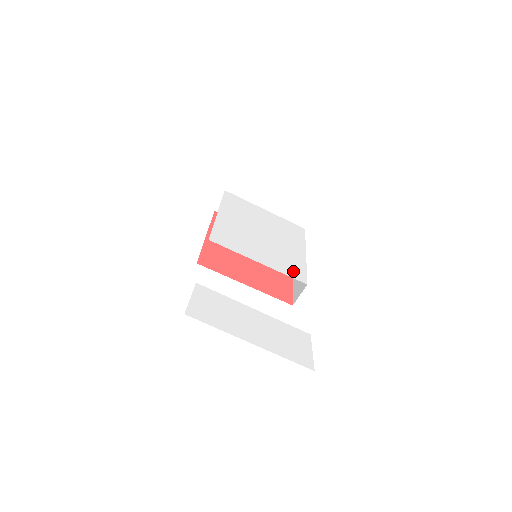
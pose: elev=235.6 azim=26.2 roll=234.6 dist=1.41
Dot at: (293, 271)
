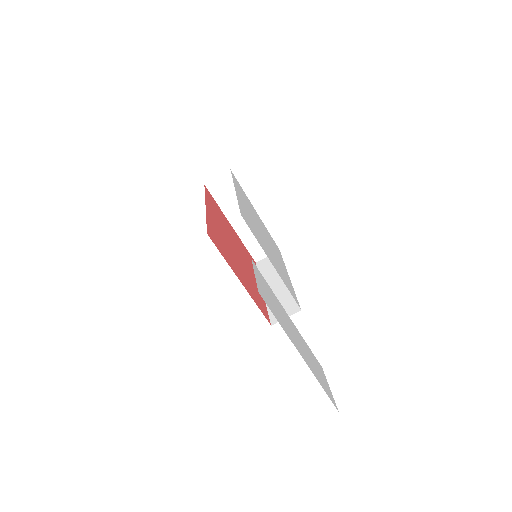
Dot at: occluded
